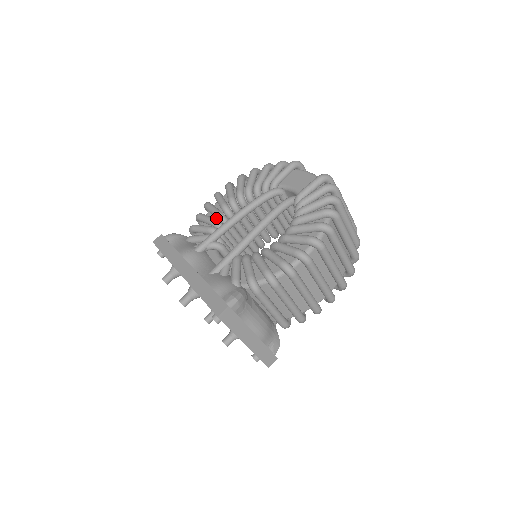
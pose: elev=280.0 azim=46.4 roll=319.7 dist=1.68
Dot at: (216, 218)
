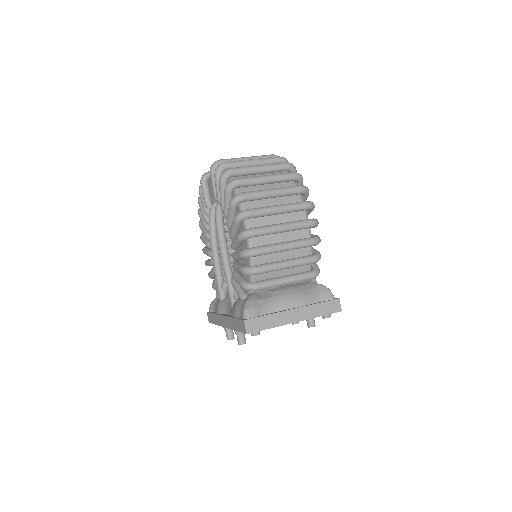
Dot at: occluded
